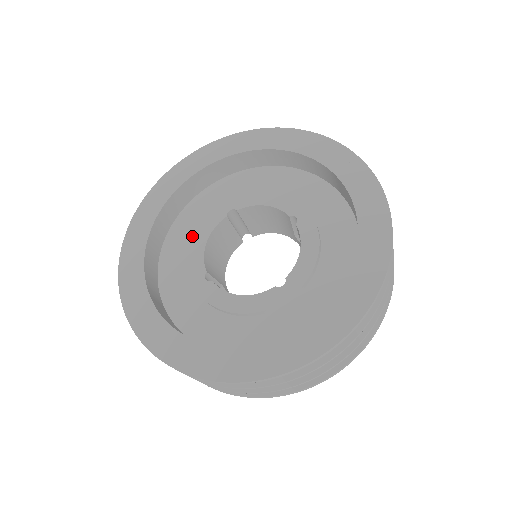
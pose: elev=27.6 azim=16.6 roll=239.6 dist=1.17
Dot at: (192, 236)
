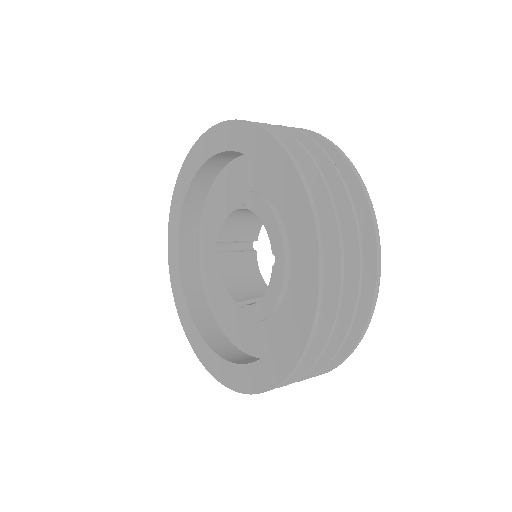
Dot at: occluded
